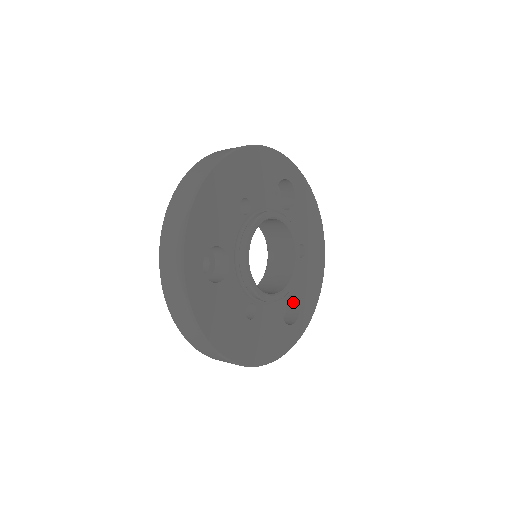
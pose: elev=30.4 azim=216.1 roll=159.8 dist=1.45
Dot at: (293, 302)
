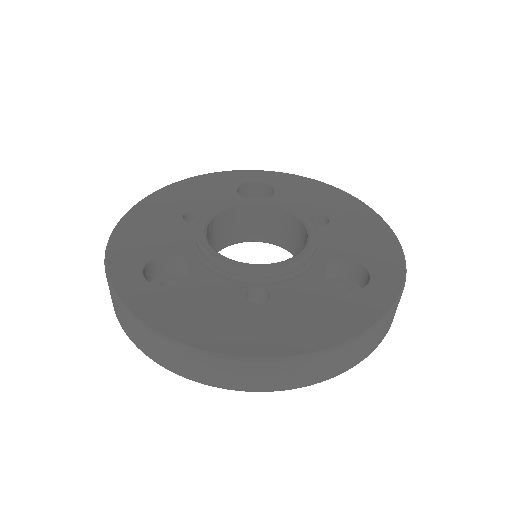
Dot at: (356, 272)
